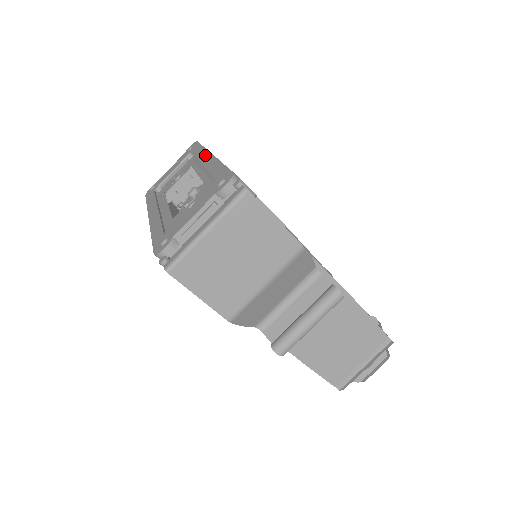
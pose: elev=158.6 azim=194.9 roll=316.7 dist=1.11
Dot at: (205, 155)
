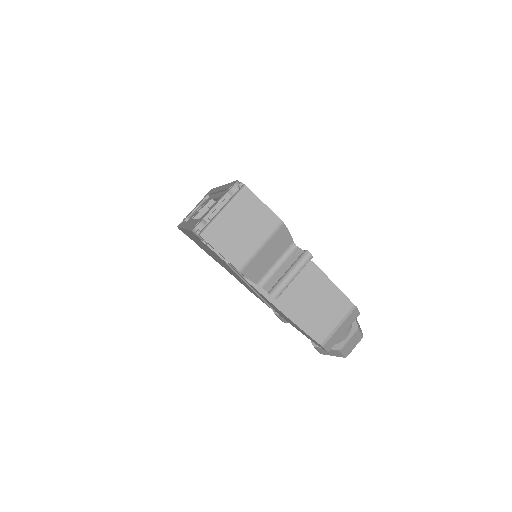
Dot at: (218, 188)
